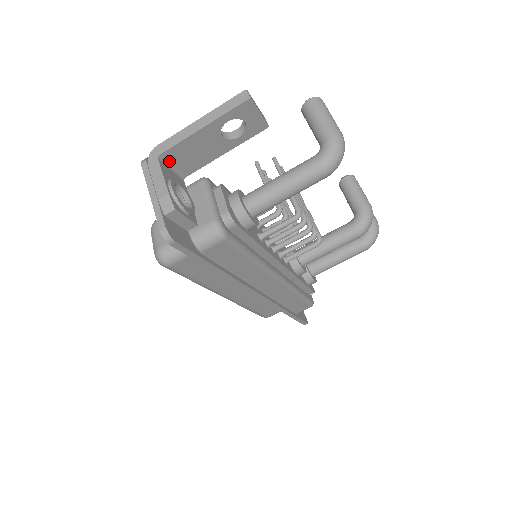
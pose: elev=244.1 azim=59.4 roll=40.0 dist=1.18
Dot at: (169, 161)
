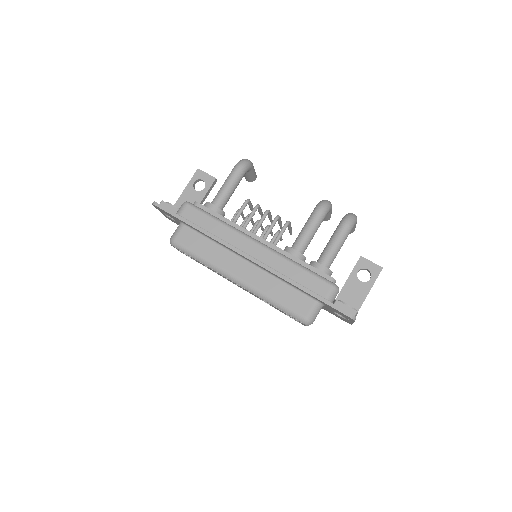
Dot at: occluded
